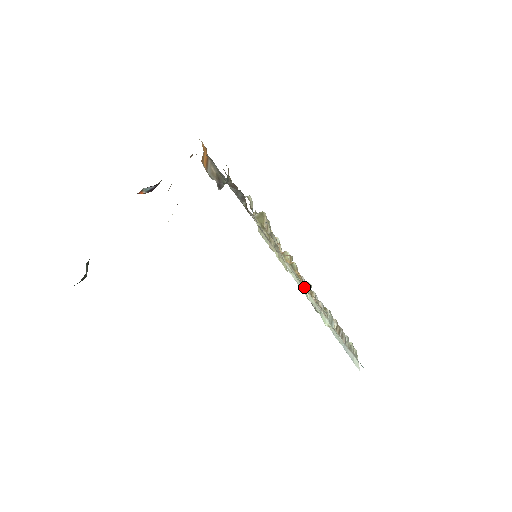
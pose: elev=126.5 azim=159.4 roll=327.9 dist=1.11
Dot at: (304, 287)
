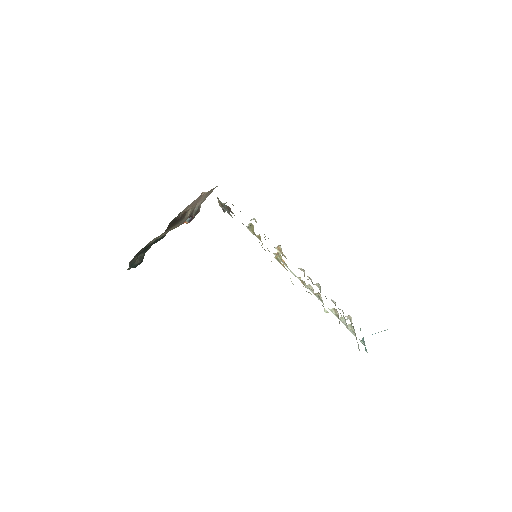
Dot at: occluded
